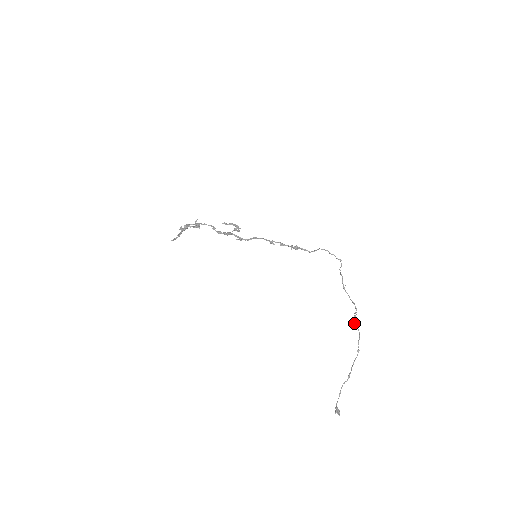
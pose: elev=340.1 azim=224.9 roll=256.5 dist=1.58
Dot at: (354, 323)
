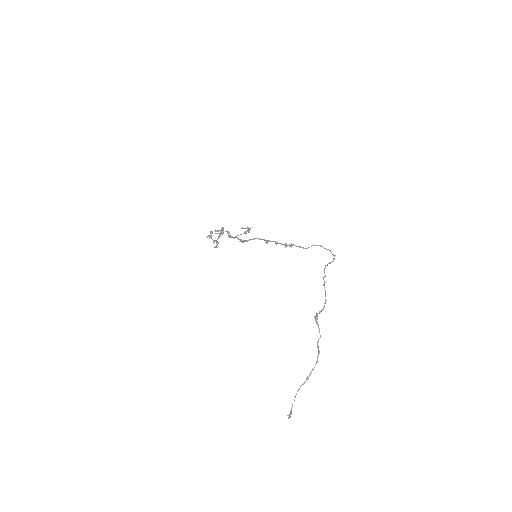
Dot at: (316, 321)
